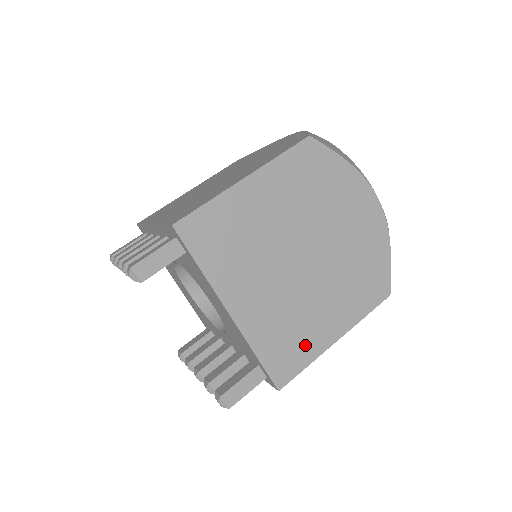
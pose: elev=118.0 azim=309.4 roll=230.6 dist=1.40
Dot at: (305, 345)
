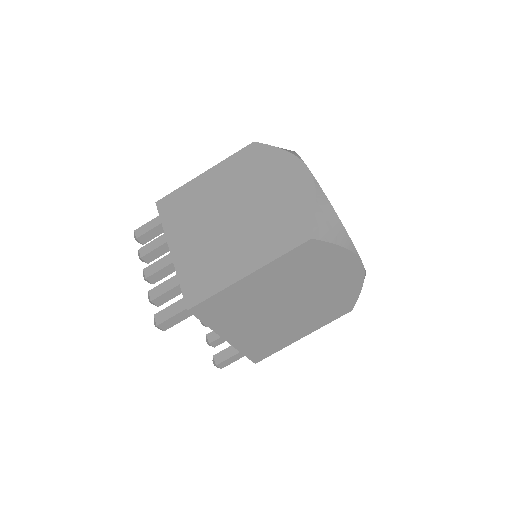
Dot at: (278, 343)
